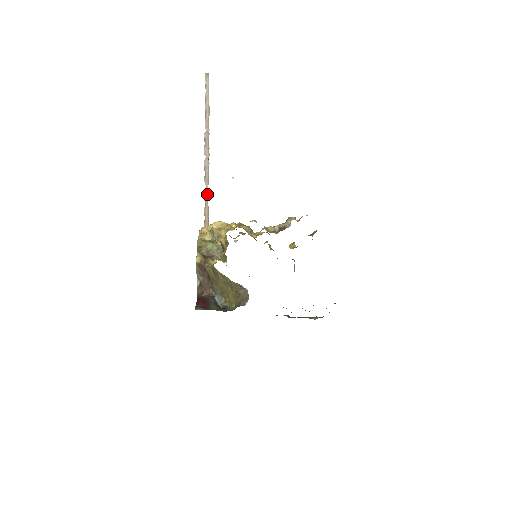
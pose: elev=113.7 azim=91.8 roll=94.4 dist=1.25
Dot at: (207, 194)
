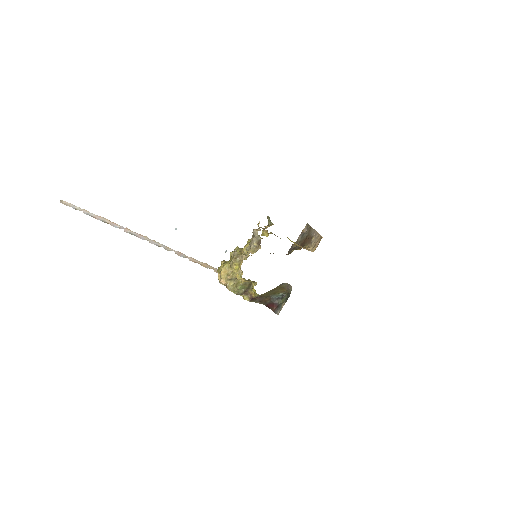
Dot at: (180, 254)
